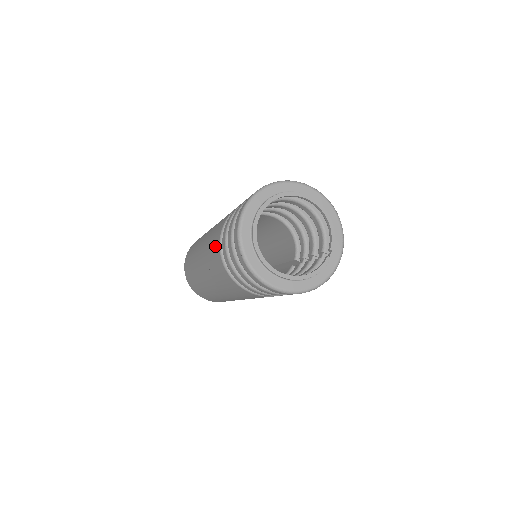
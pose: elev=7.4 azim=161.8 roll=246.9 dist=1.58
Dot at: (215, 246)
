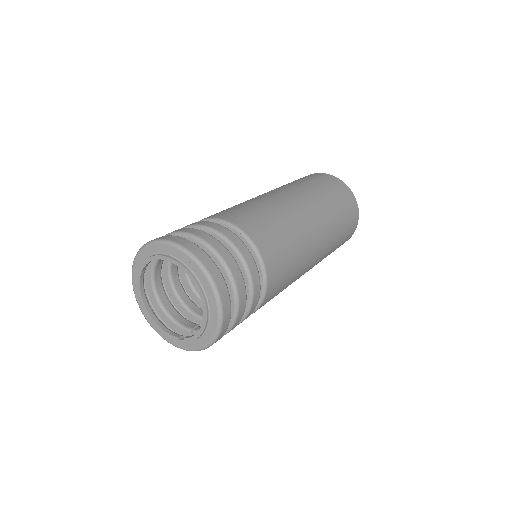
Dot at: occluded
